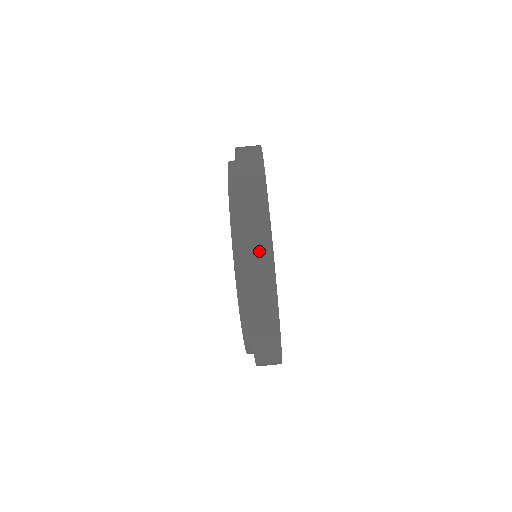
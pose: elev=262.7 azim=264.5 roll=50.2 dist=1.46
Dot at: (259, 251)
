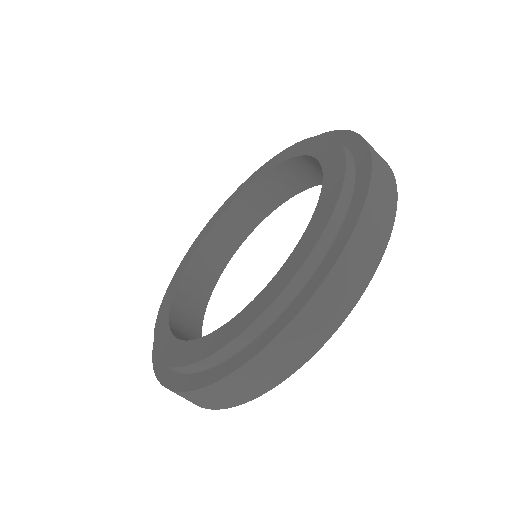
Dot at: occluded
